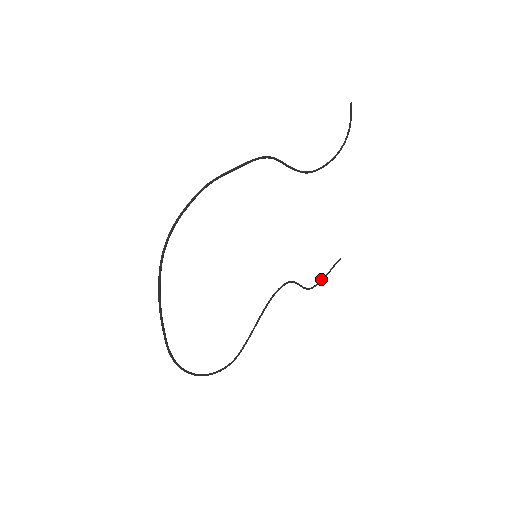
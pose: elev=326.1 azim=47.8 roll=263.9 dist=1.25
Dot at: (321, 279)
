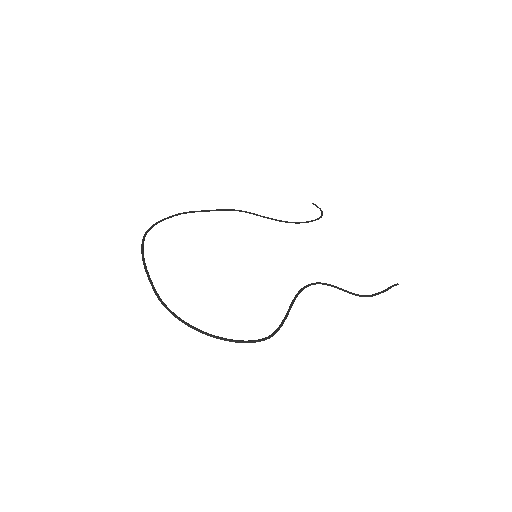
Dot at: (378, 293)
